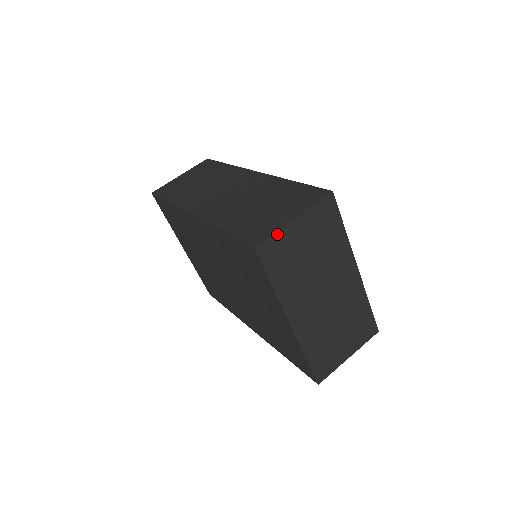
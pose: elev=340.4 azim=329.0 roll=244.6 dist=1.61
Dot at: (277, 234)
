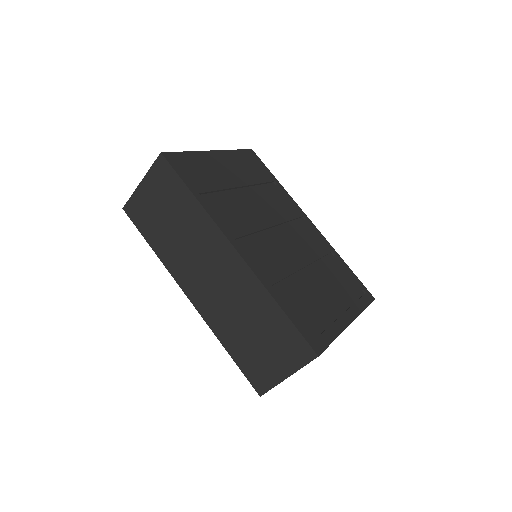
Dot at: (276, 385)
